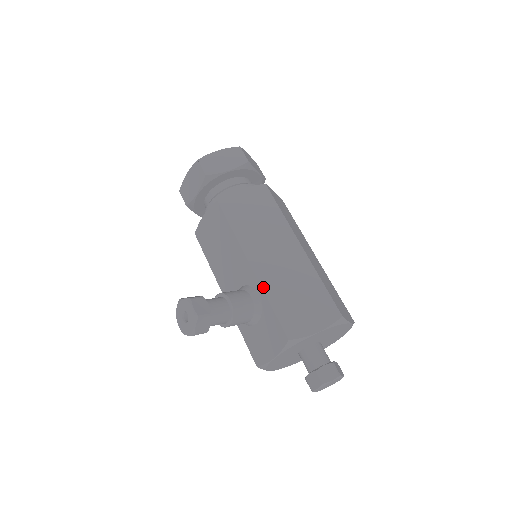
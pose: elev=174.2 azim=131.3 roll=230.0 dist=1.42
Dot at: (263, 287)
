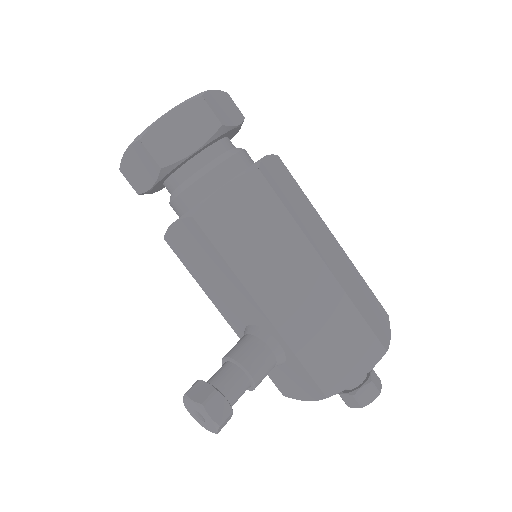
Dot at: (285, 338)
